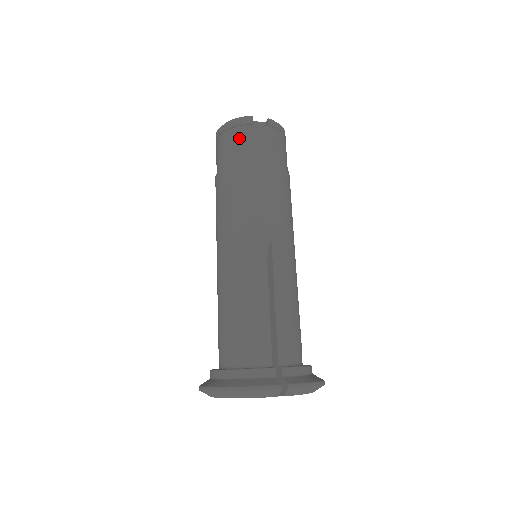
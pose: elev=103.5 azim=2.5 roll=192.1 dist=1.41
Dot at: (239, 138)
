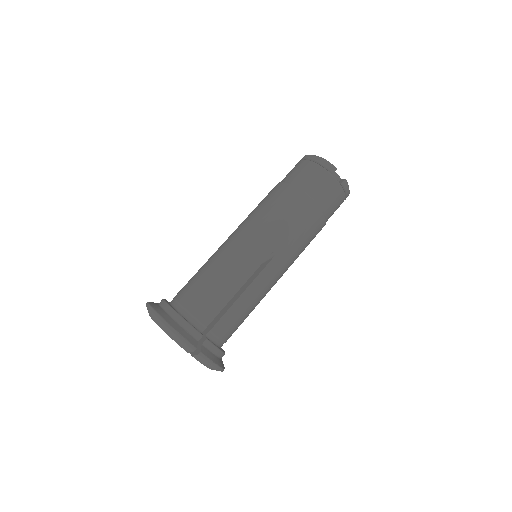
Dot at: (315, 175)
